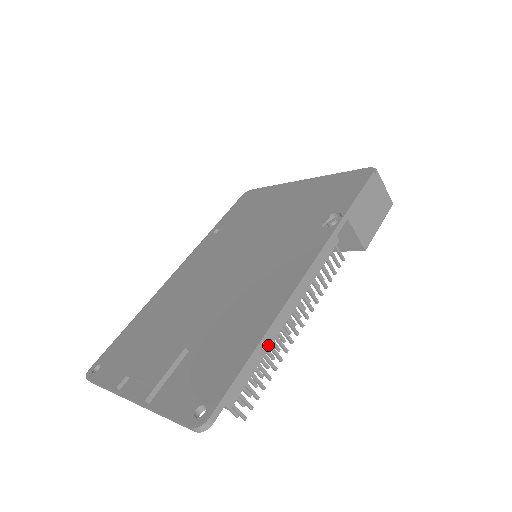
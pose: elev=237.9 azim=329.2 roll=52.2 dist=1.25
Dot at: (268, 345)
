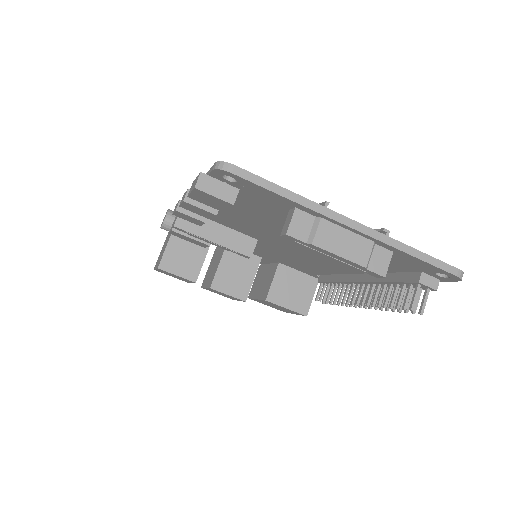
Dot at: occluded
